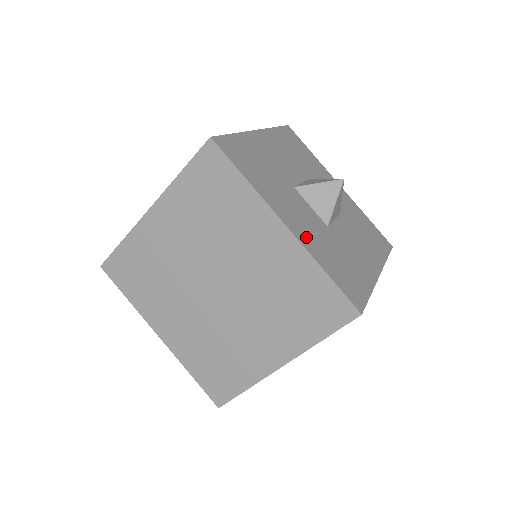
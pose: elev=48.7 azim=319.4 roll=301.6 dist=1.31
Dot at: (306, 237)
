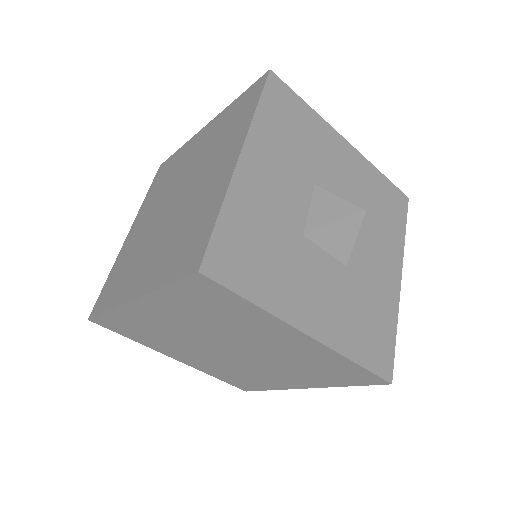
Dot at: (330, 326)
